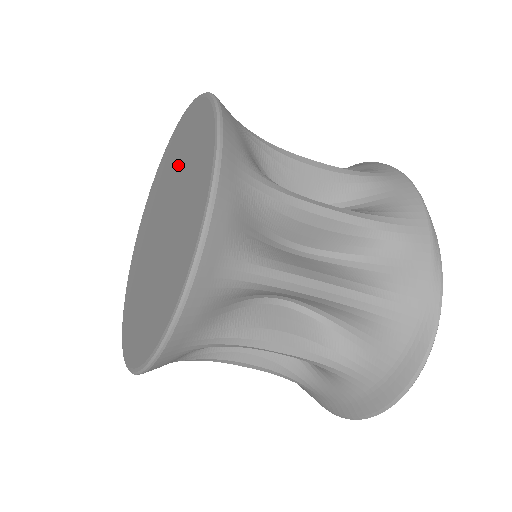
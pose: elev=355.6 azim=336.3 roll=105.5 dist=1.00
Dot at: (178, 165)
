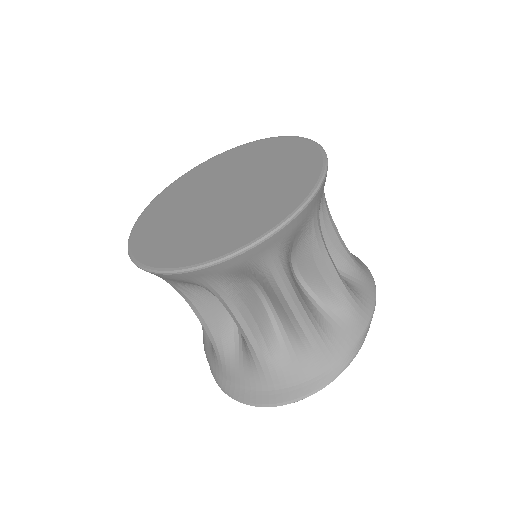
Dot at: (264, 166)
